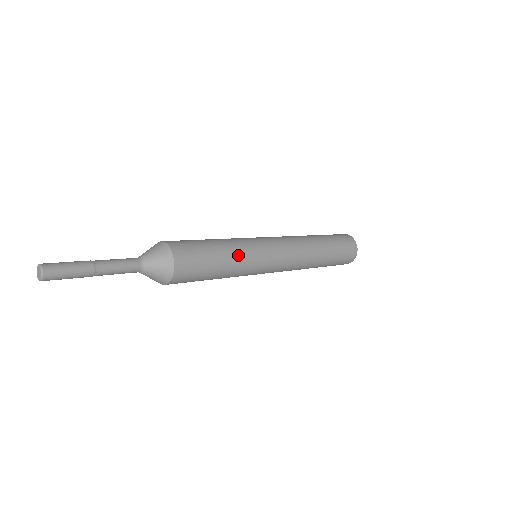
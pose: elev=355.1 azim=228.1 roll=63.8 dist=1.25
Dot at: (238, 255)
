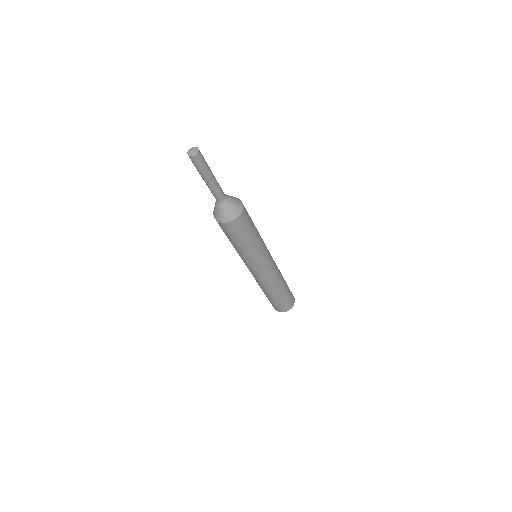
Dot at: occluded
